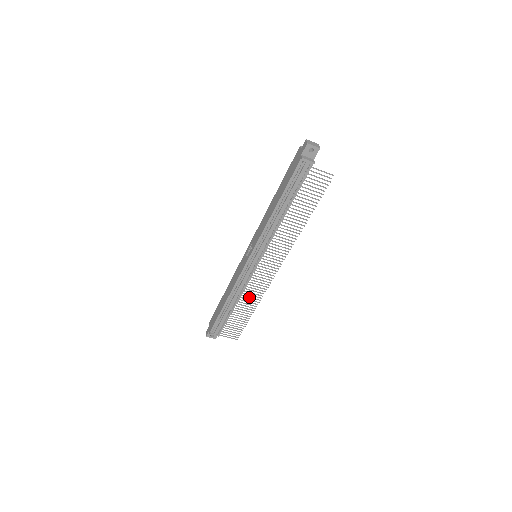
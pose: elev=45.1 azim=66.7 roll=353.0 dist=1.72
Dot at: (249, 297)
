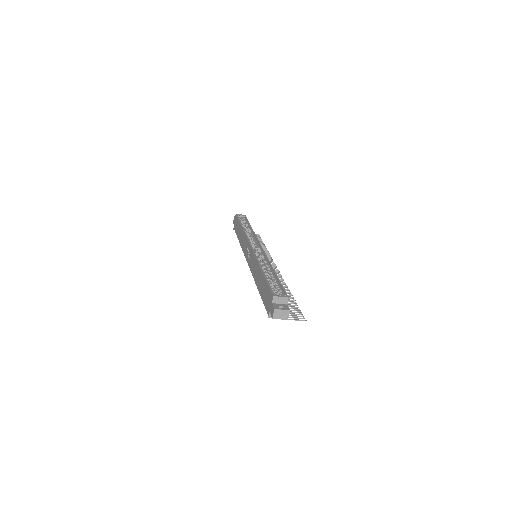
Dot at: occluded
